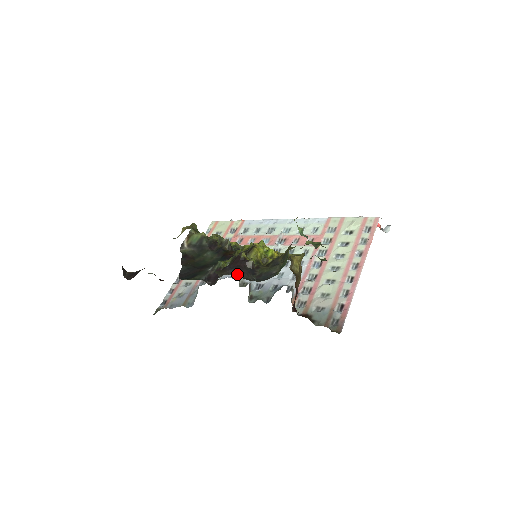
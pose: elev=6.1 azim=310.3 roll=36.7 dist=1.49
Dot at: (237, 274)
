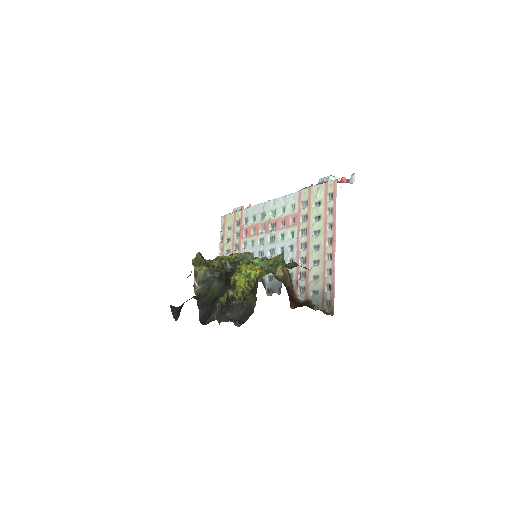
Dot at: (229, 318)
